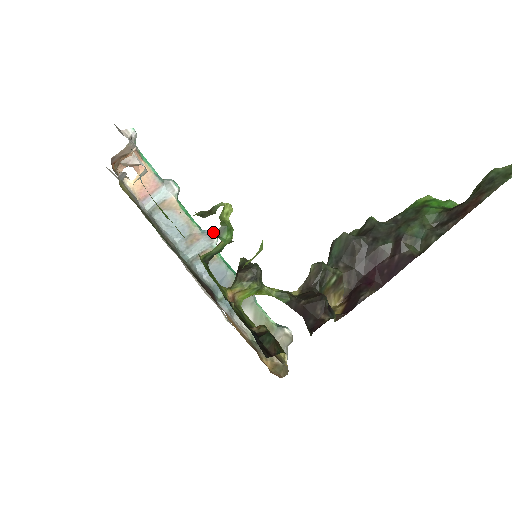
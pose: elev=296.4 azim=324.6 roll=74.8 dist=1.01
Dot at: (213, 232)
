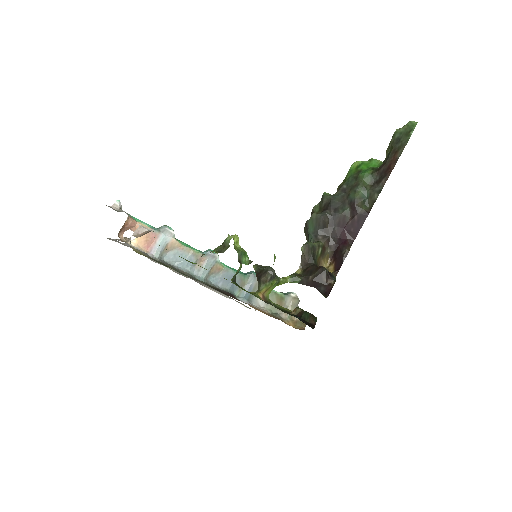
Dot at: (212, 250)
